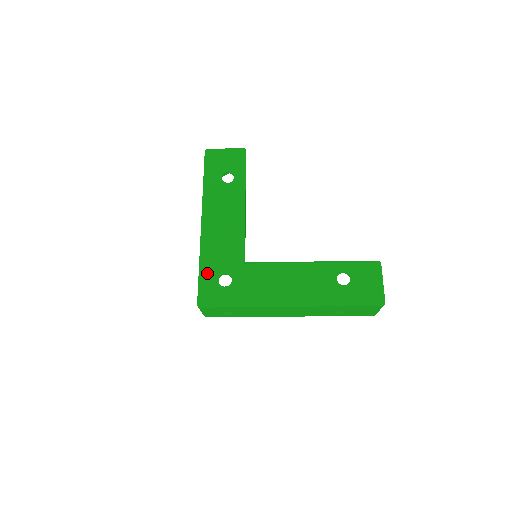
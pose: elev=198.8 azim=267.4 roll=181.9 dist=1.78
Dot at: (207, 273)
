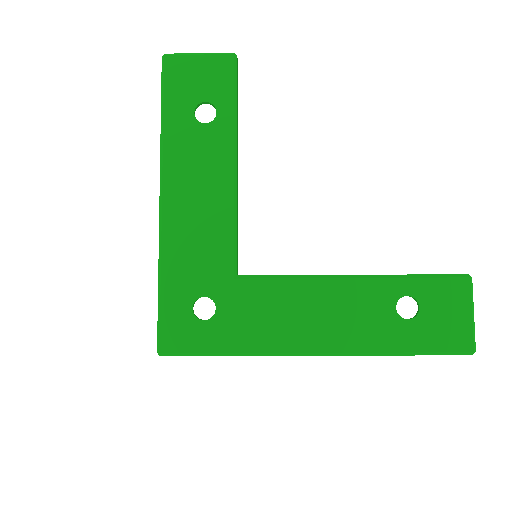
Dot at: (172, 295)
